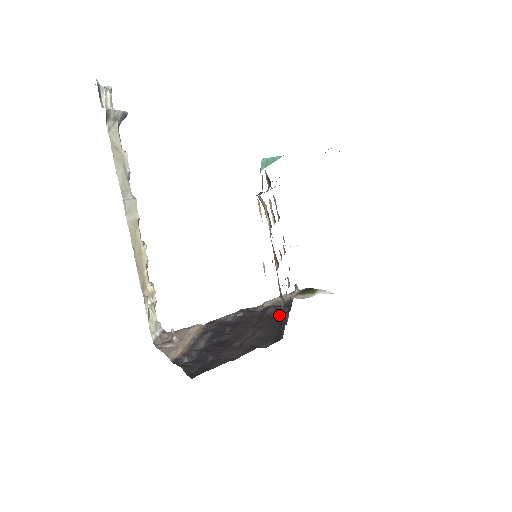
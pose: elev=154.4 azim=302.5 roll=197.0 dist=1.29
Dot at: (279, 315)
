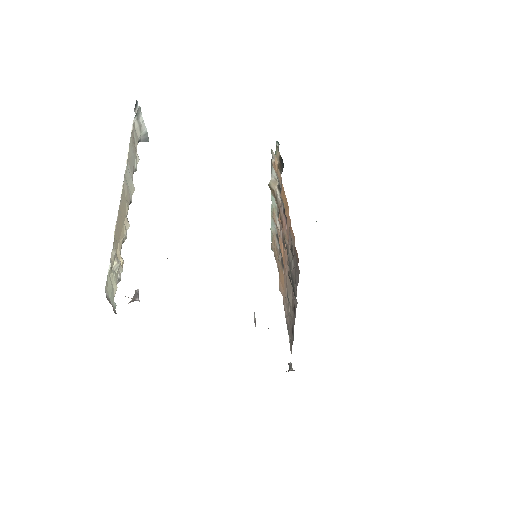
Dot at: occluded
